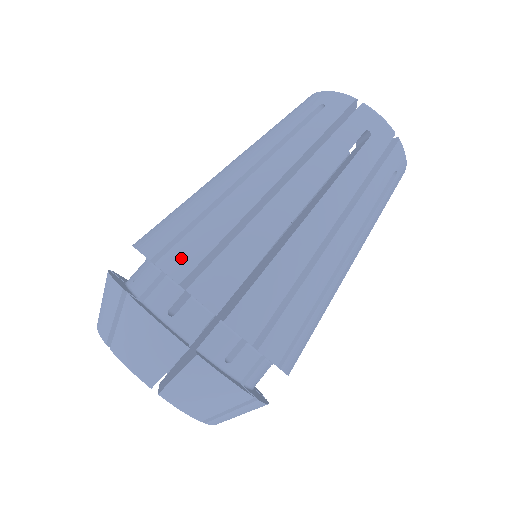
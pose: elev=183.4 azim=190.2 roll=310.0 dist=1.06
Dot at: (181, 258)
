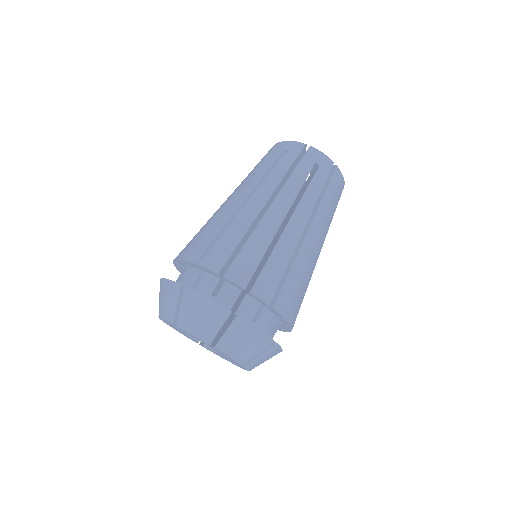
Dot at: (215, 258)
